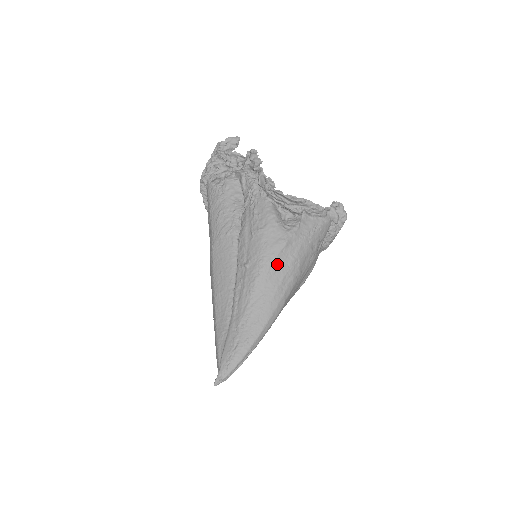
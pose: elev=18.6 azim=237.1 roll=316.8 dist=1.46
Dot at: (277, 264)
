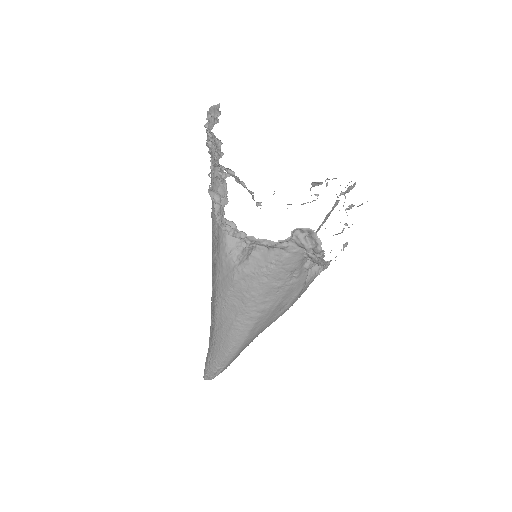
Dot at: (230, 300)
